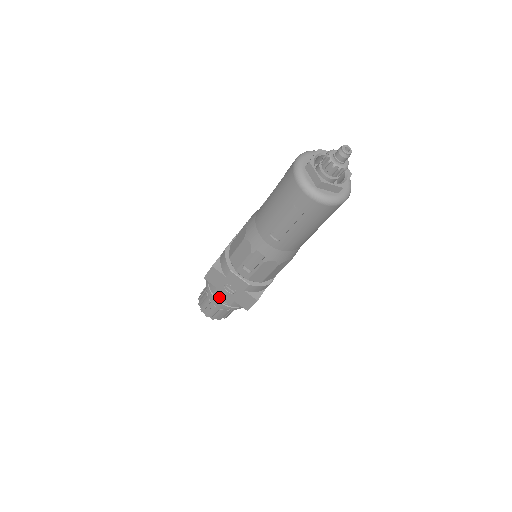
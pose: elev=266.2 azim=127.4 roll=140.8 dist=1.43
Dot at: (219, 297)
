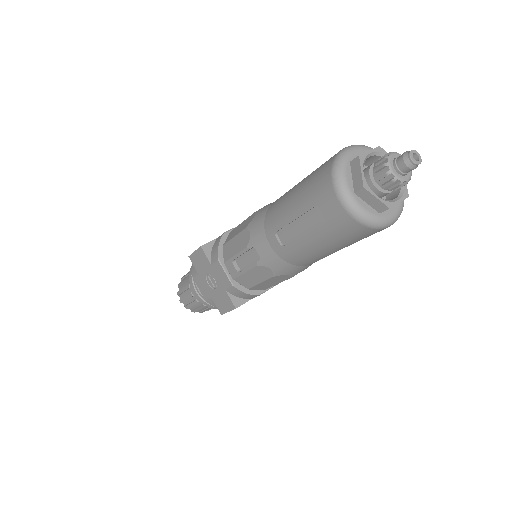
Dot at: (198, 286)
